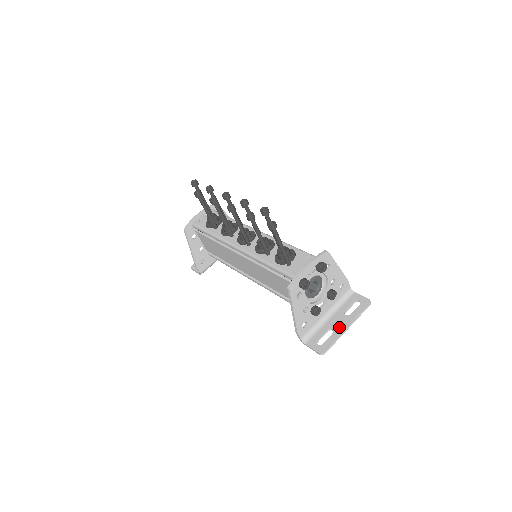
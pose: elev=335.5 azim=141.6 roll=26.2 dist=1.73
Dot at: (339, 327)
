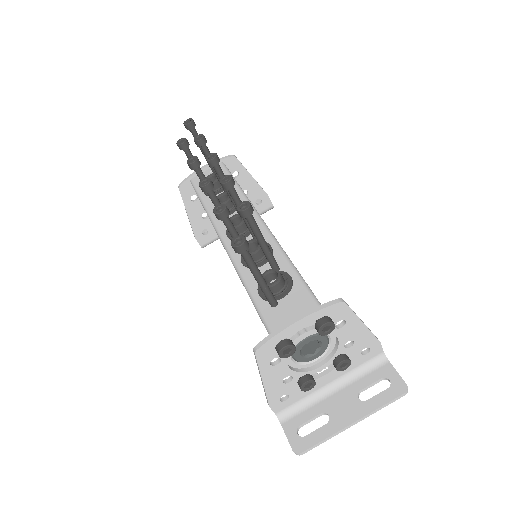
Dot at: (340, 417)
